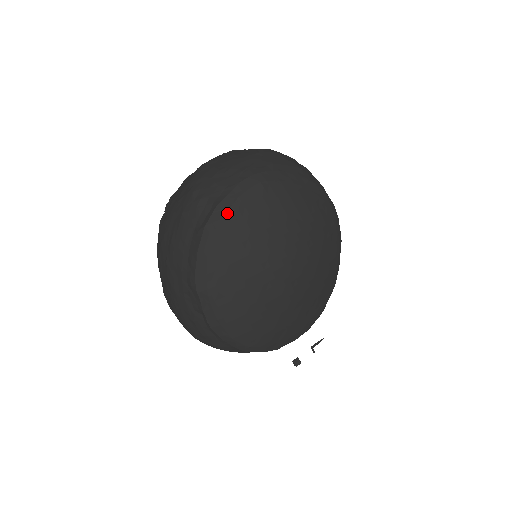
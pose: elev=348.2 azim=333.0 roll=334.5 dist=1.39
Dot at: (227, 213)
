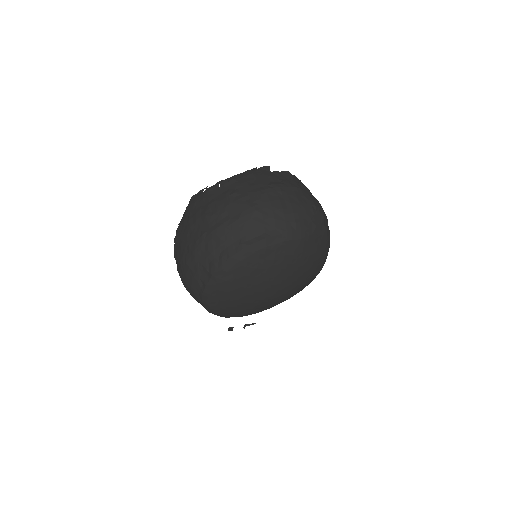
Dot at: (268, 247)
